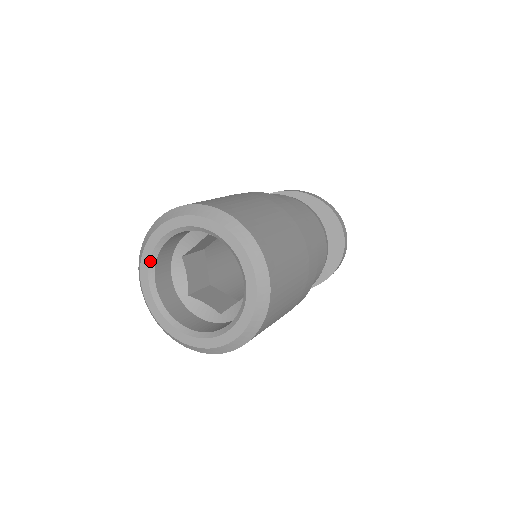
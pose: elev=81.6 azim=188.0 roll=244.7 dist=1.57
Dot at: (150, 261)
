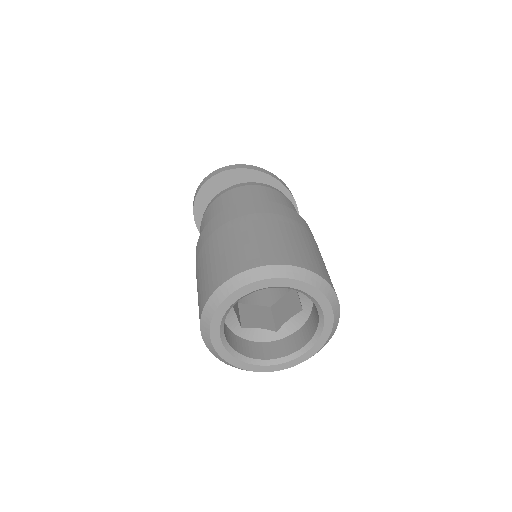
Dot at: (255, 290)
